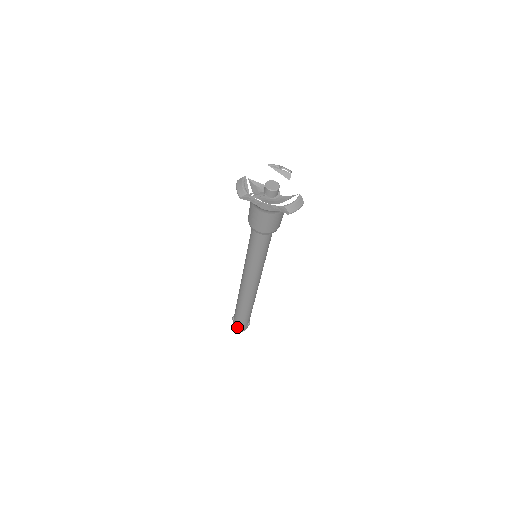
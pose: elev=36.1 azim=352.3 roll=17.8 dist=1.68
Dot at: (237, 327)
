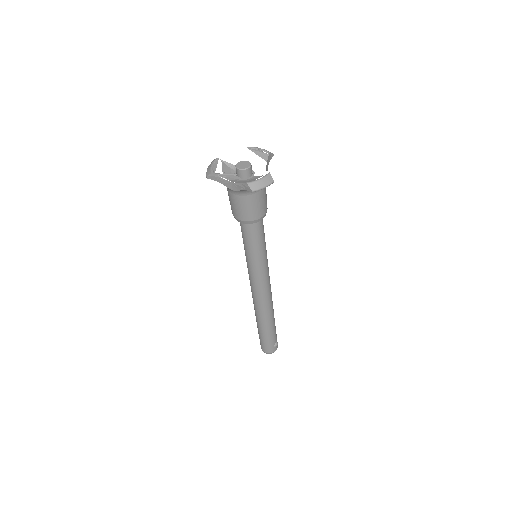
Dot at: (263, 347)
